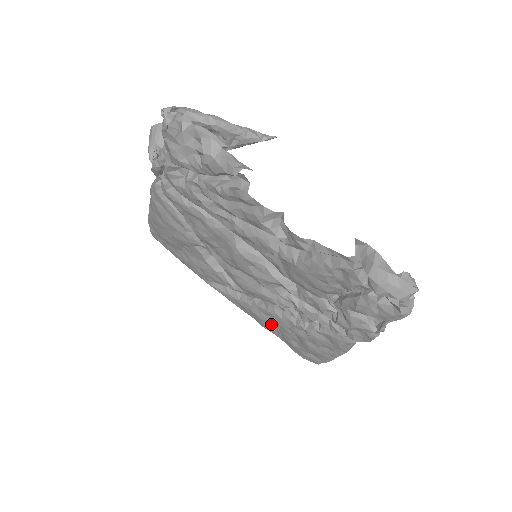
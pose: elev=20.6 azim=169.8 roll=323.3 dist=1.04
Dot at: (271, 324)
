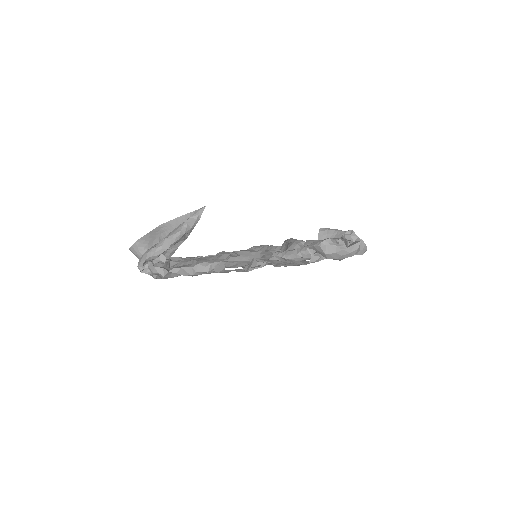
Dot at: occluded
